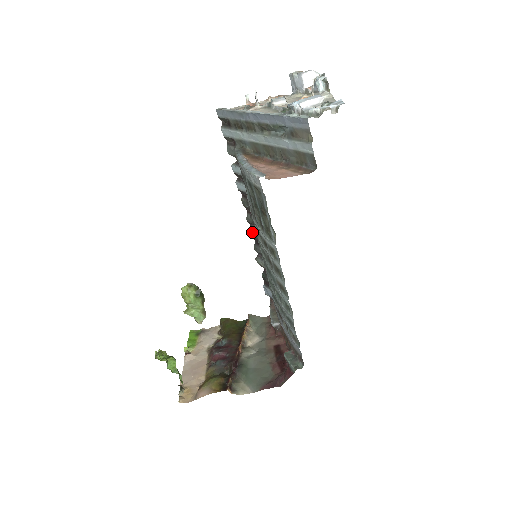
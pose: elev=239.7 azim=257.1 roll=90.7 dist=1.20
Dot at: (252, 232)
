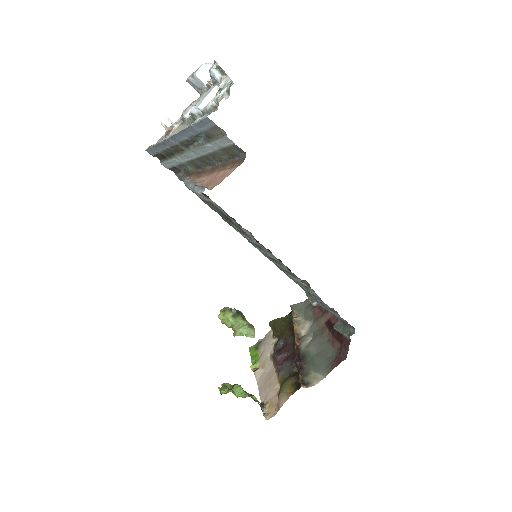
Dot at: occluded
